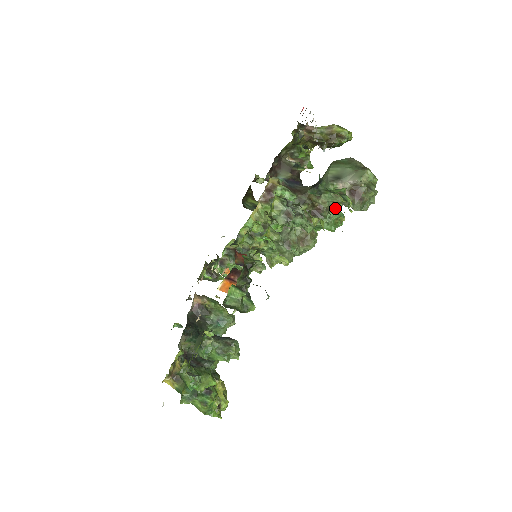
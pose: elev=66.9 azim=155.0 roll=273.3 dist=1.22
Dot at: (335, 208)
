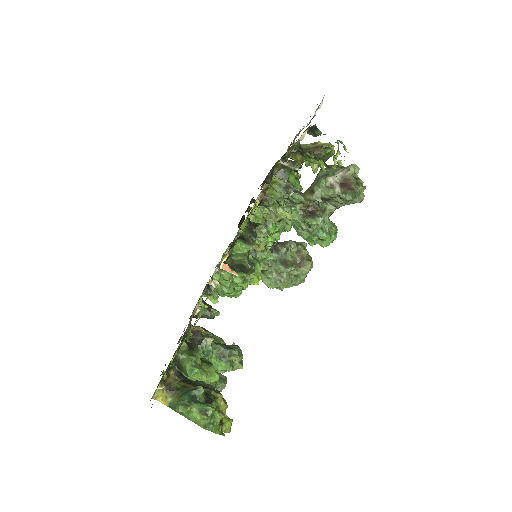
Dot at: (328, 213)
